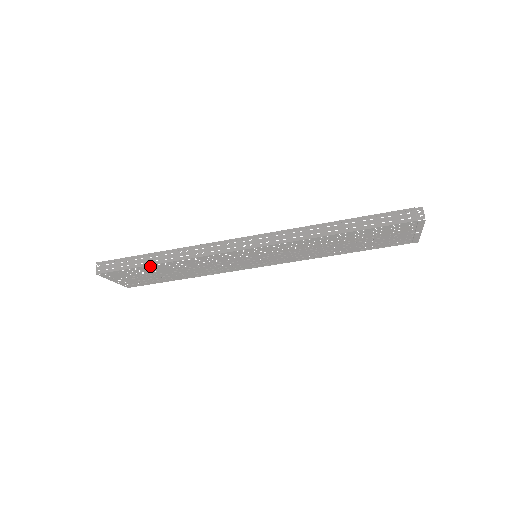
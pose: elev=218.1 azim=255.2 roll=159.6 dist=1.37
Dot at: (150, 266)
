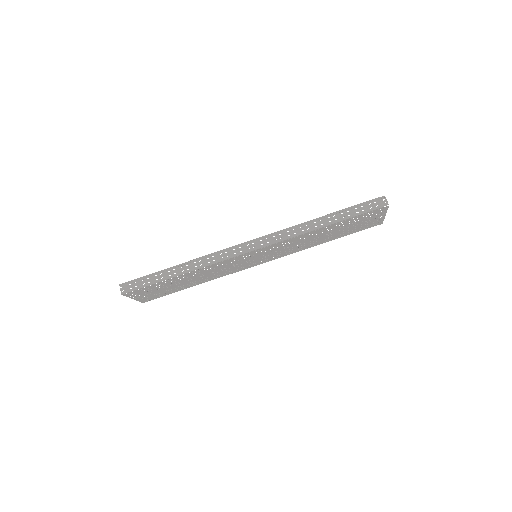
Dot at: (169, 279)
